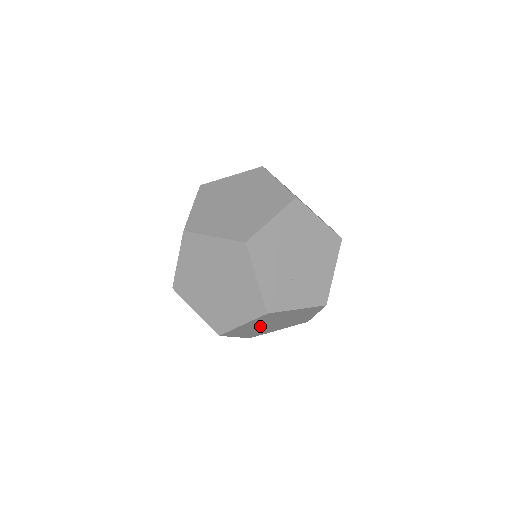
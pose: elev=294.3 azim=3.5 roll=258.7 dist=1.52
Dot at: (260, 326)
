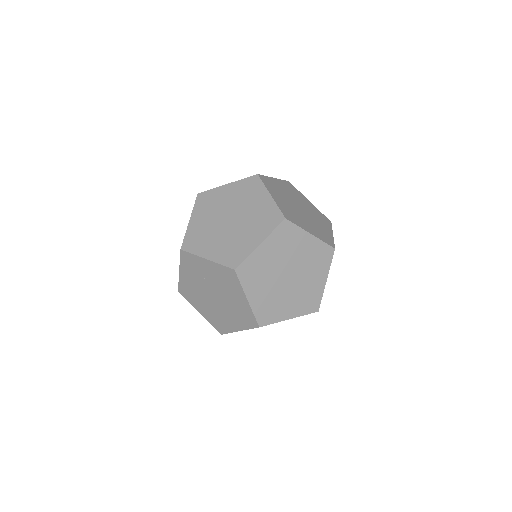
Dot at: occluded
